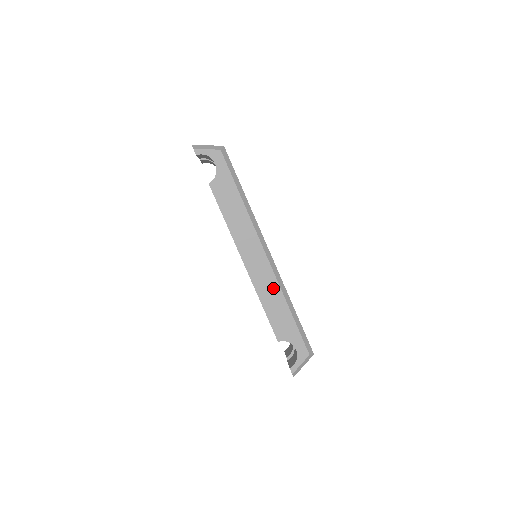
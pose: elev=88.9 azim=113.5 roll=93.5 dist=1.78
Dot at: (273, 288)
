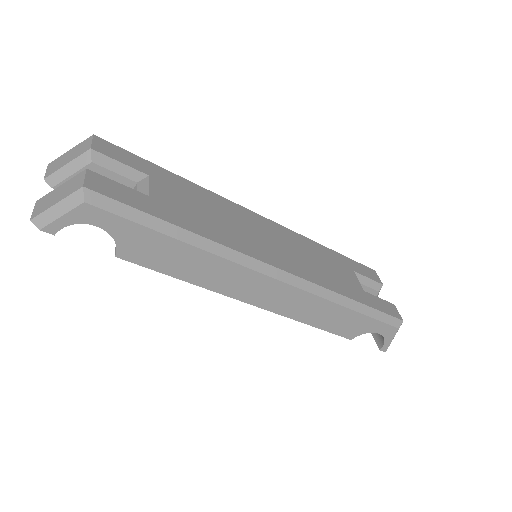
Dot at: (311, 303)
